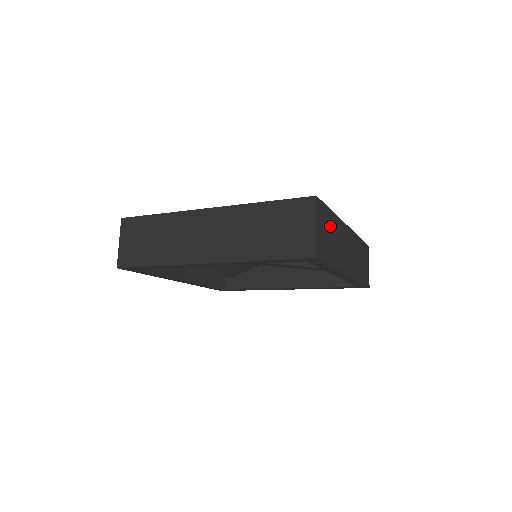
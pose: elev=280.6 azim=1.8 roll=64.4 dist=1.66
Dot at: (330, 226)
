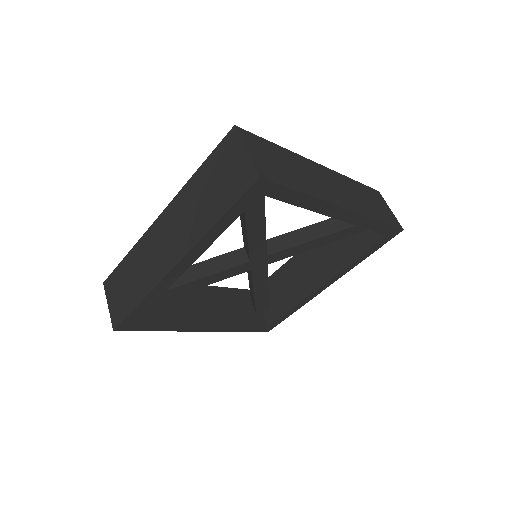
Dot at: (279, 157)
